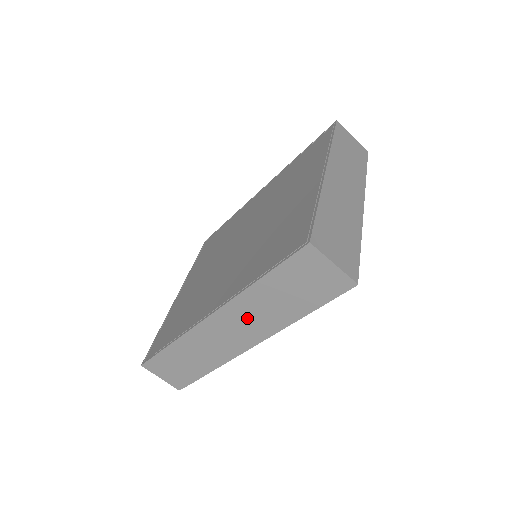
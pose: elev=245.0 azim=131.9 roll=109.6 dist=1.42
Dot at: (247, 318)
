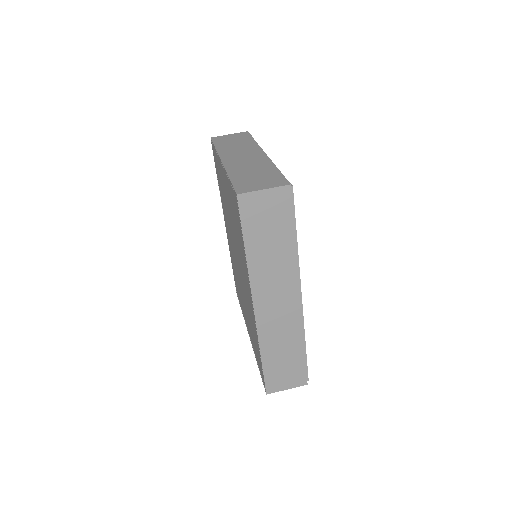
Dot at: (272, 282)
